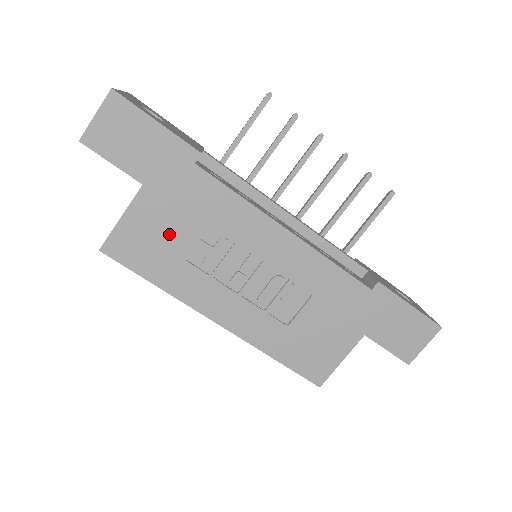
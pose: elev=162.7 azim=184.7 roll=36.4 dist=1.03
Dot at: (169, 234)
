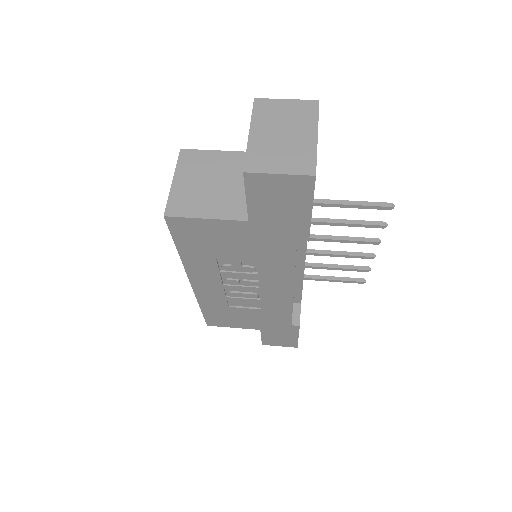
Dot at: (225, 245)
